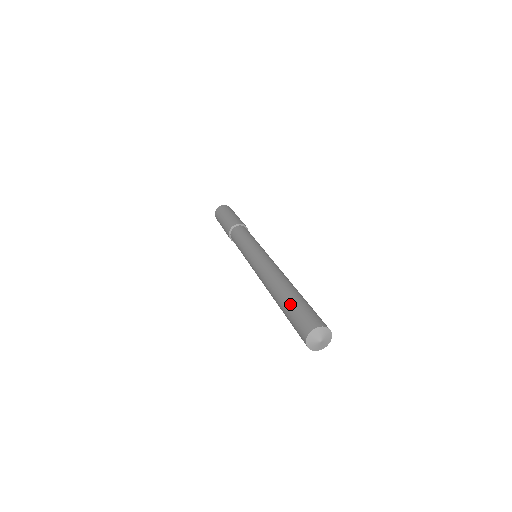
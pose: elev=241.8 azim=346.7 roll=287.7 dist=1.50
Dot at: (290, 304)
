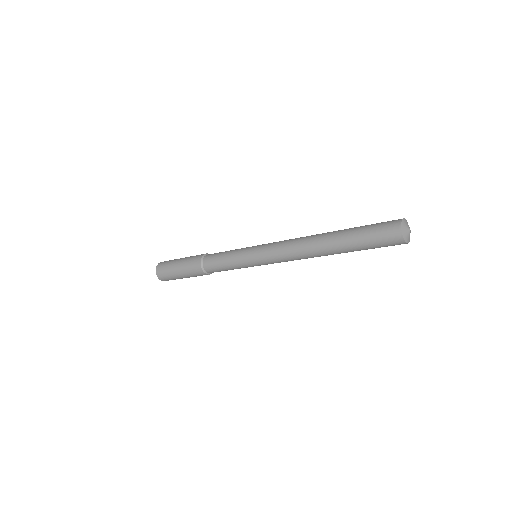
Dot at: (356, 227)
